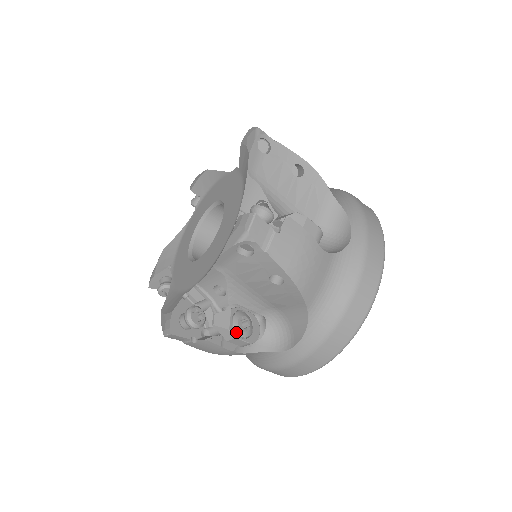
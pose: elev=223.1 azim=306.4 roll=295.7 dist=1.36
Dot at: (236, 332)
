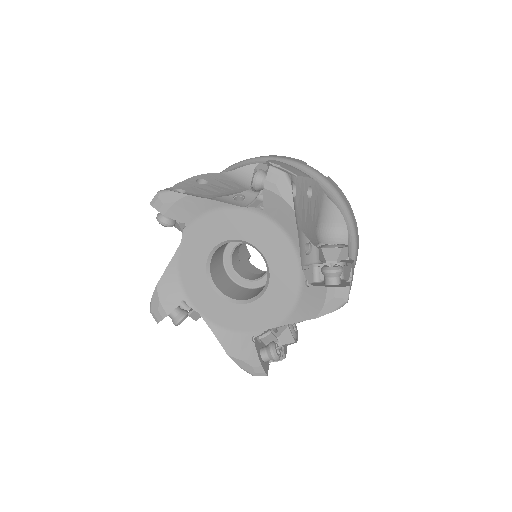
Dot at: occluded
